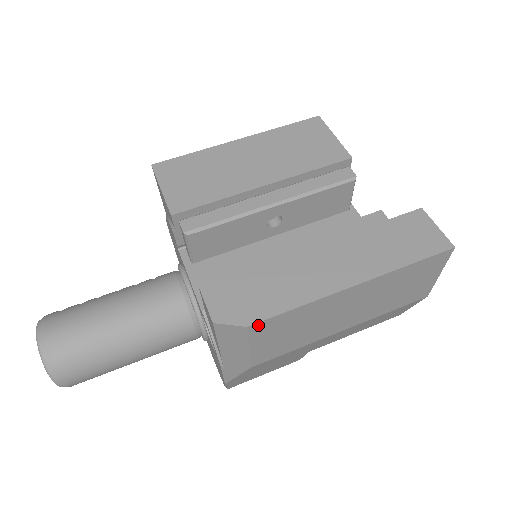
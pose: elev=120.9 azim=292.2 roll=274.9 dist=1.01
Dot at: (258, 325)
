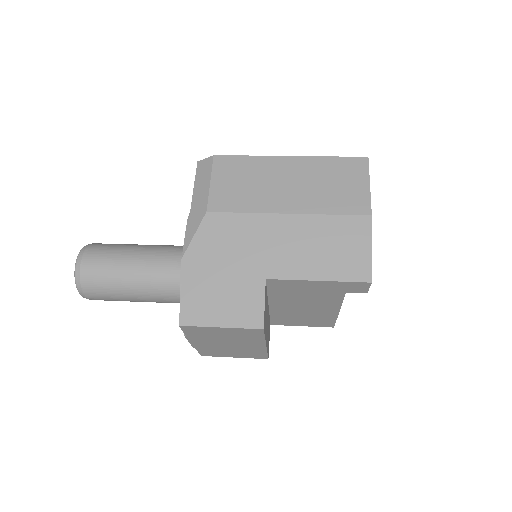
Dot at: (221, 158)
